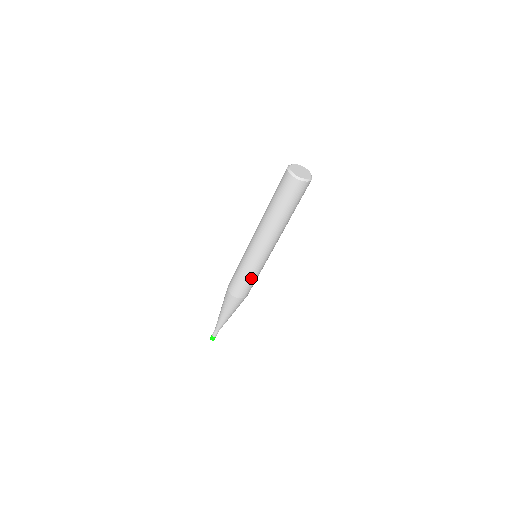
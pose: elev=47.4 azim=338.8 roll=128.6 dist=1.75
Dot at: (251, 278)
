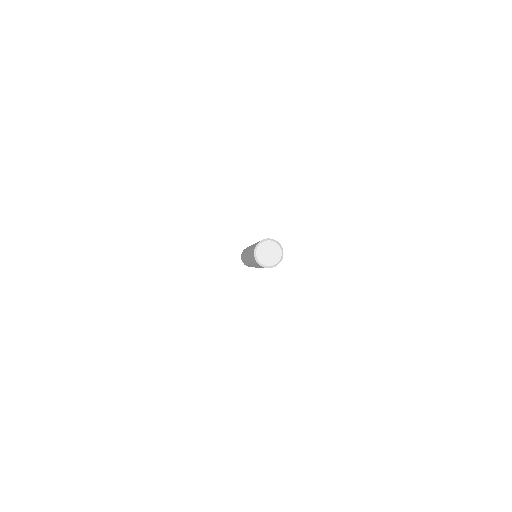
Dot at: occluded
